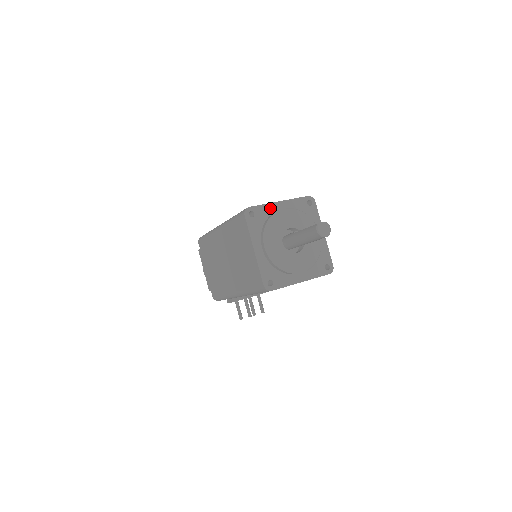
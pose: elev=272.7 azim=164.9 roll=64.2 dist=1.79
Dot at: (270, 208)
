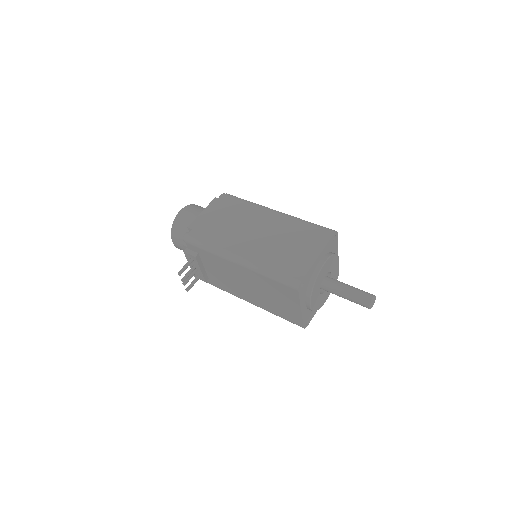
Dot at: (336, 250)
